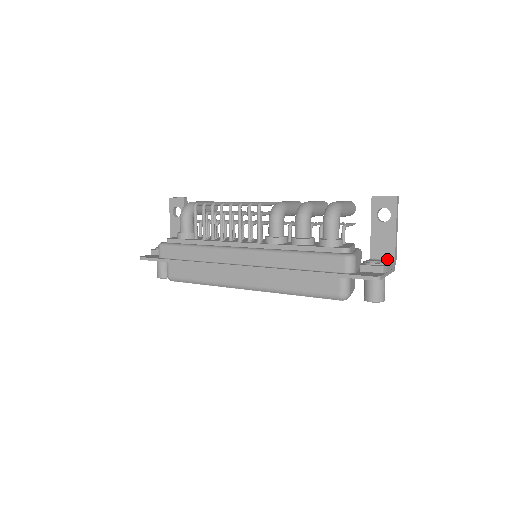
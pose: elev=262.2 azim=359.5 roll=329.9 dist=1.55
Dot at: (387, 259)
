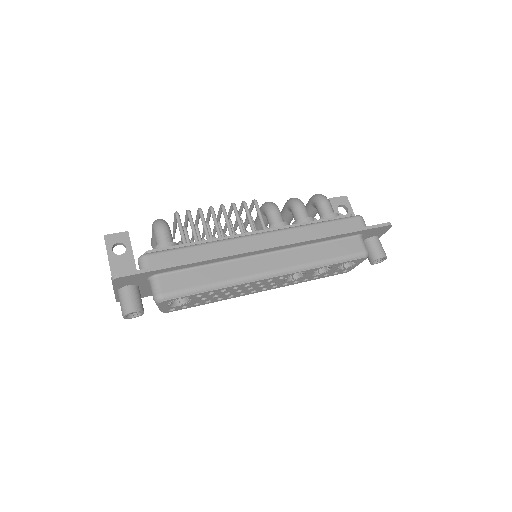
Dot at: occluded
